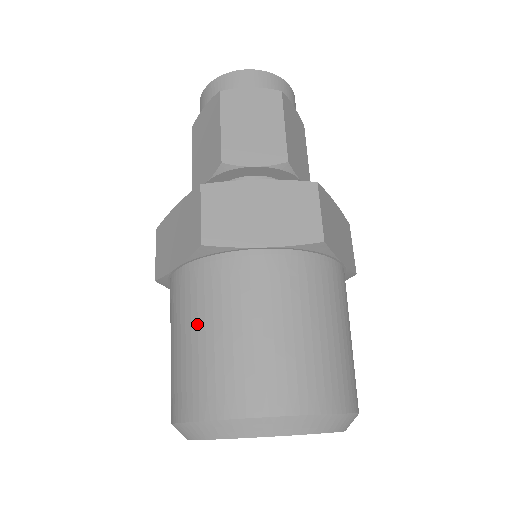
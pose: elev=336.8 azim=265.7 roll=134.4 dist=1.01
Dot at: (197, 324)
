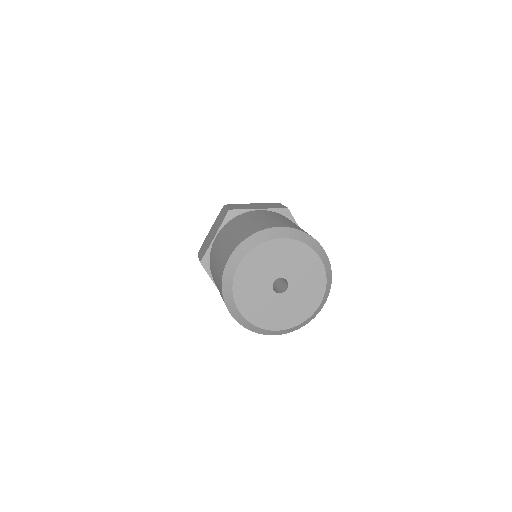
Dot at: (231, 231)
